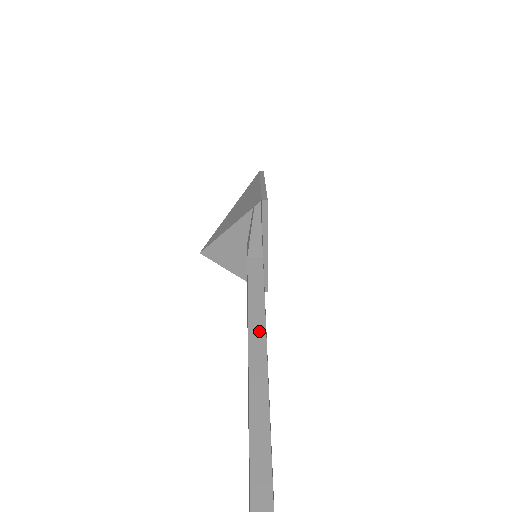
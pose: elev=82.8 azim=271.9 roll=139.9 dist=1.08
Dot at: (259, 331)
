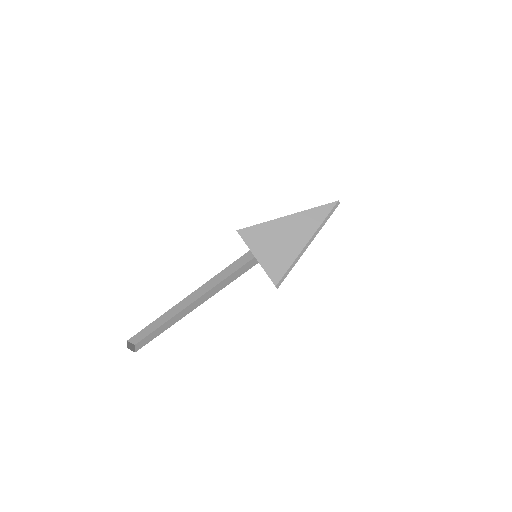
Dot at: (211, 286)
